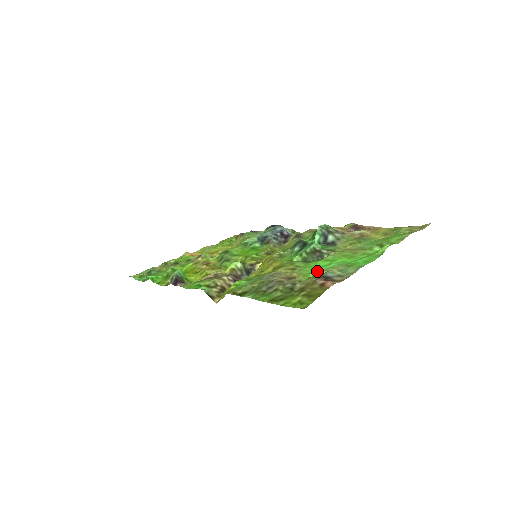
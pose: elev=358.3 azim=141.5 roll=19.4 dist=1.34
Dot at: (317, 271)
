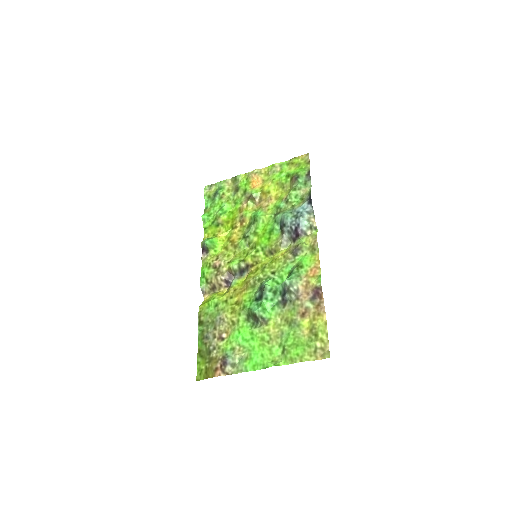
Dot at: (235, 344)
